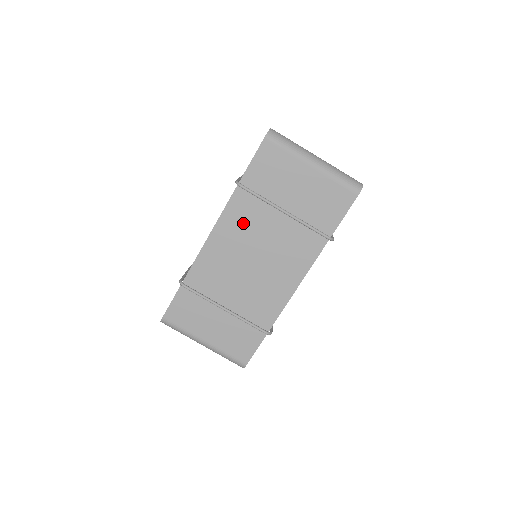
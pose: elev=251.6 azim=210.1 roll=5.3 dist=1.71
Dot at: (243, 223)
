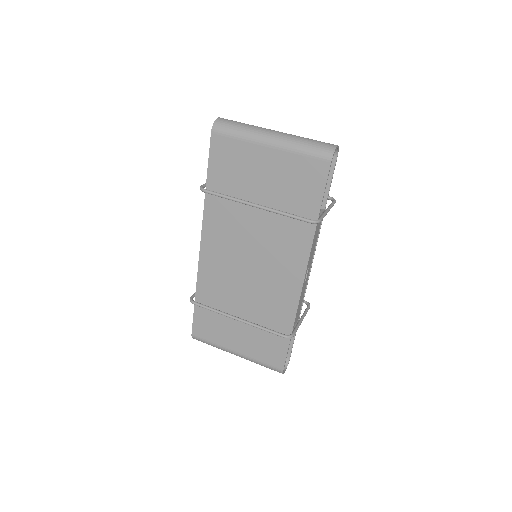
Dot at: (225, 227)
